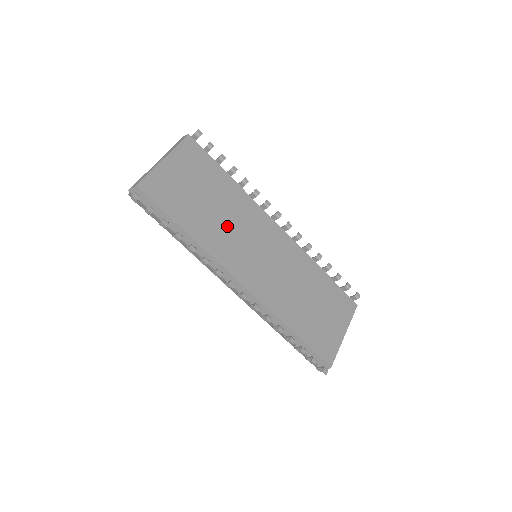
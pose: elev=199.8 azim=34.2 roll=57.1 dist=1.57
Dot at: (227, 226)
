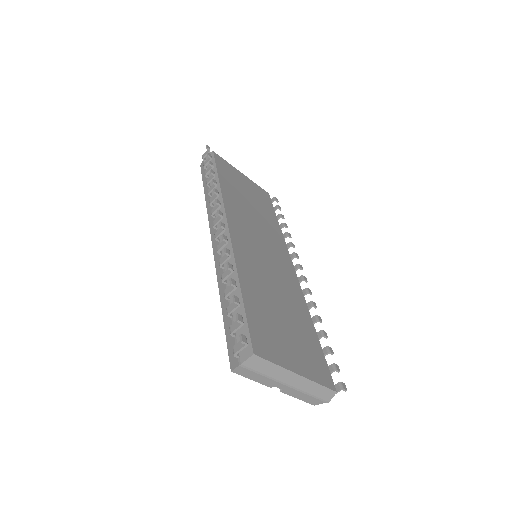
Dot at: (251, 217)
